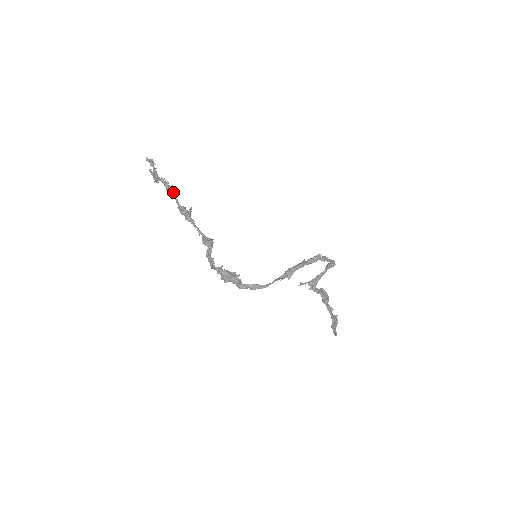
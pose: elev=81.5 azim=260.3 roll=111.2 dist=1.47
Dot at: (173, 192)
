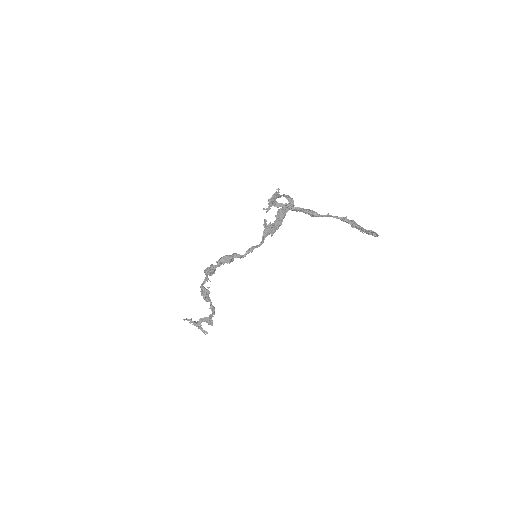
Dot at: (210, 316)
